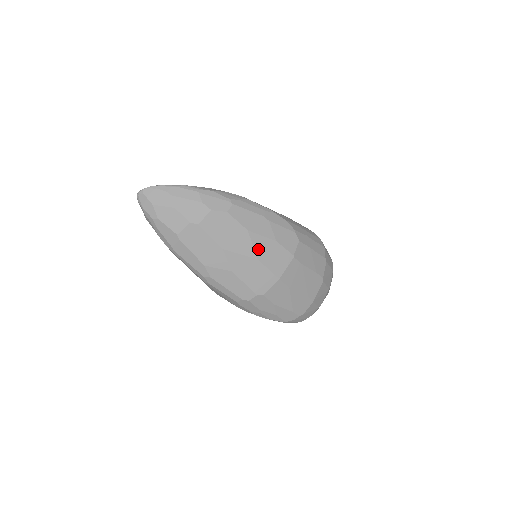
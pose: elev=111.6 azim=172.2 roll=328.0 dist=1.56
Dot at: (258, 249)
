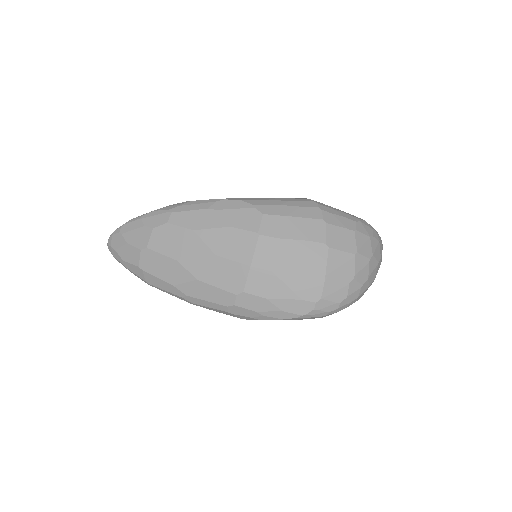
Dot at: (212, 244)
